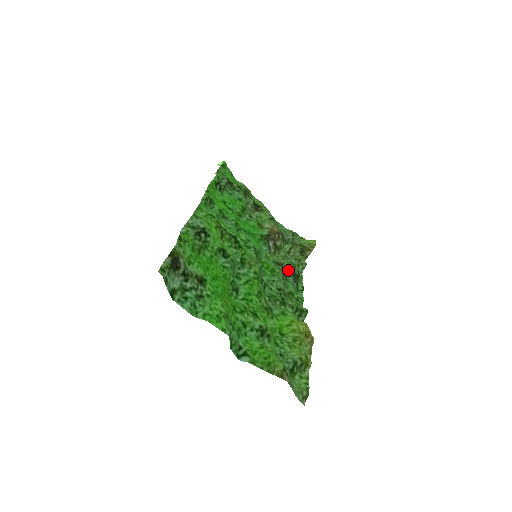
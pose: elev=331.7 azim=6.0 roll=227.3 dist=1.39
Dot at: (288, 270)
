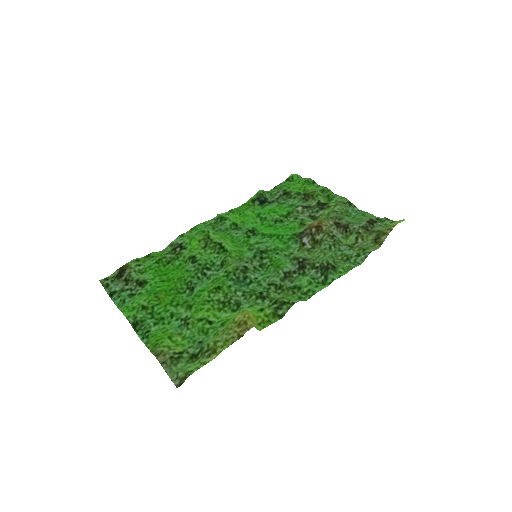
Dot at: (310, 263)
